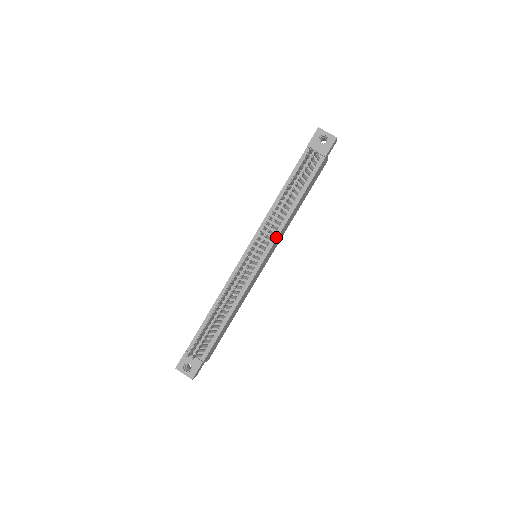
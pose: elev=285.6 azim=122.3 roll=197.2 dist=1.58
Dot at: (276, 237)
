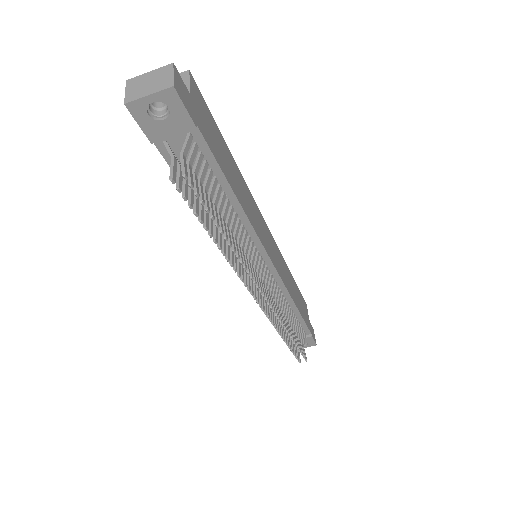
Dot at: (258, 243)
